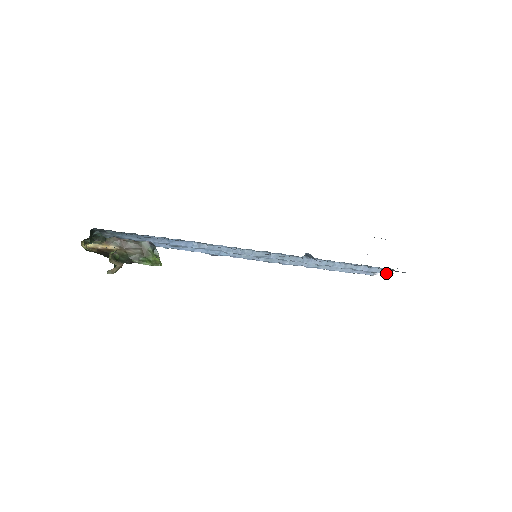
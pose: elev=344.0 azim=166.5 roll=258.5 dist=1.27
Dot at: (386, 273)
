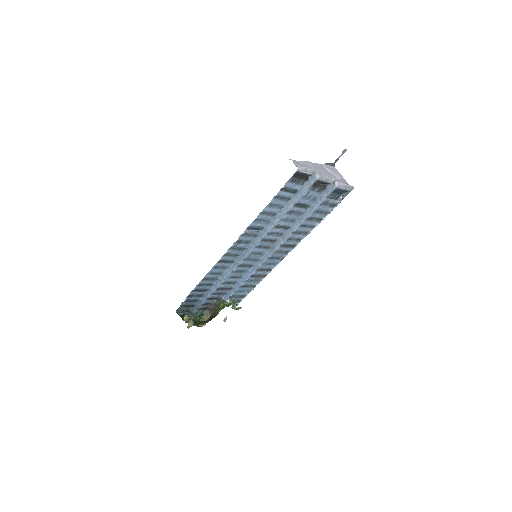
Dot at: (313, 181)
